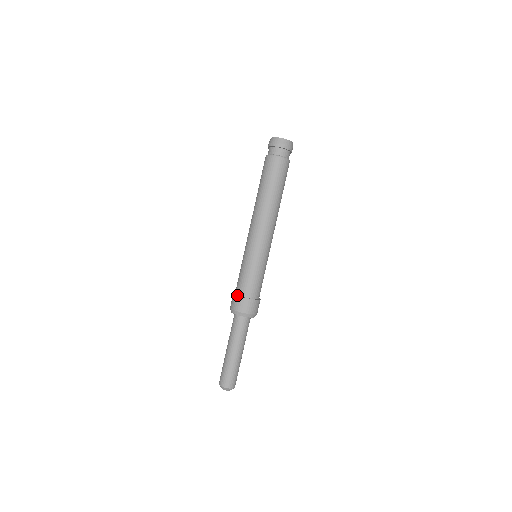
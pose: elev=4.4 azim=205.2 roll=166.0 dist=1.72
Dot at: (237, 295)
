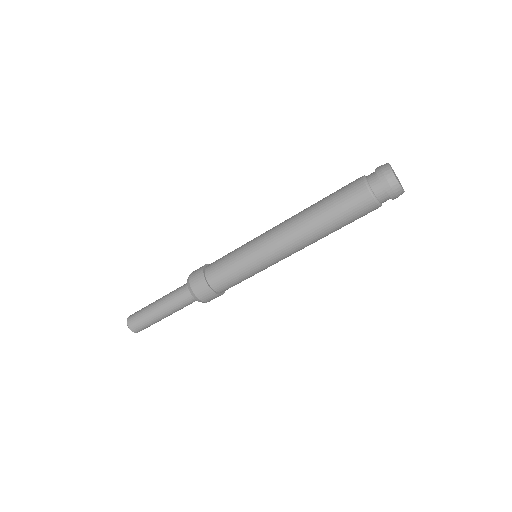
Dot at: (203, 270)
